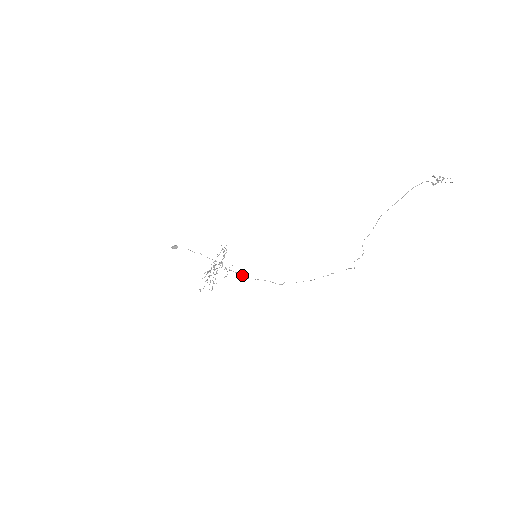
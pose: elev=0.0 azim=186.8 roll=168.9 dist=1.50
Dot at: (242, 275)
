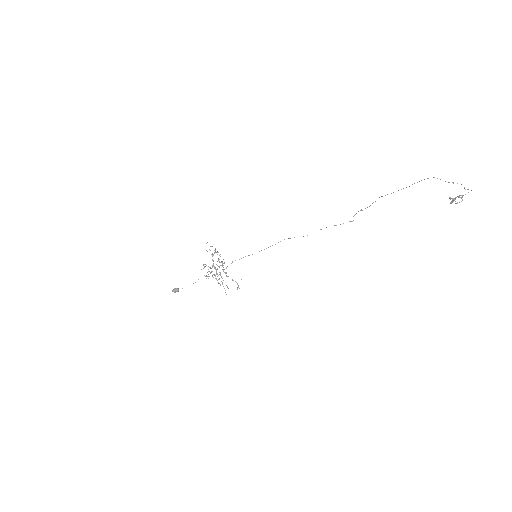
Dot at: occluded
